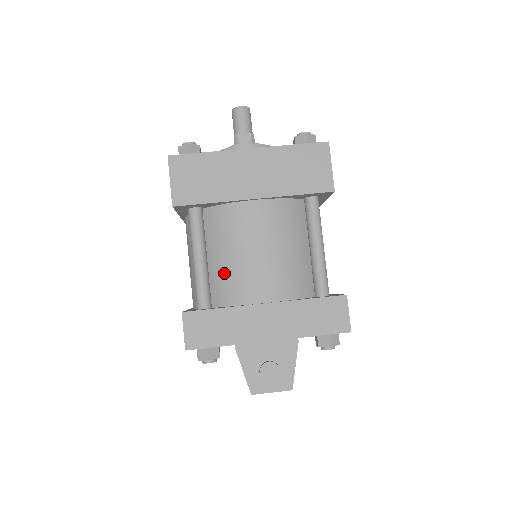
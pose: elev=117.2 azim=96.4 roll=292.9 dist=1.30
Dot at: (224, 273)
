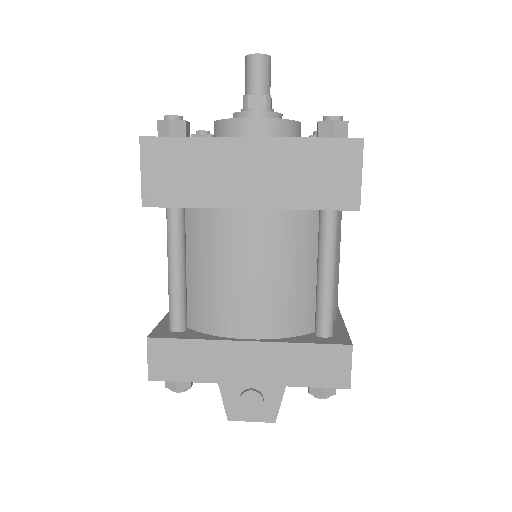
Dot at: (204, 293)
